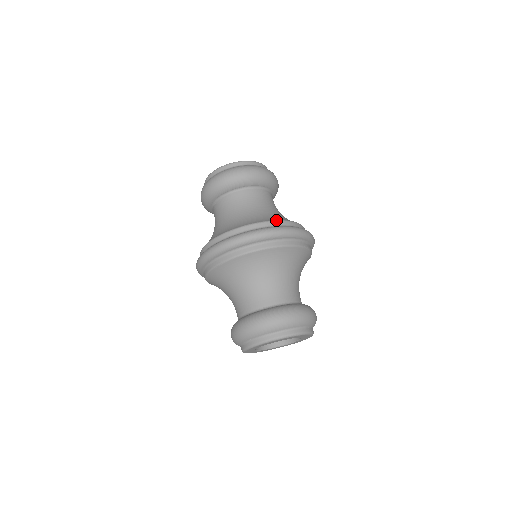
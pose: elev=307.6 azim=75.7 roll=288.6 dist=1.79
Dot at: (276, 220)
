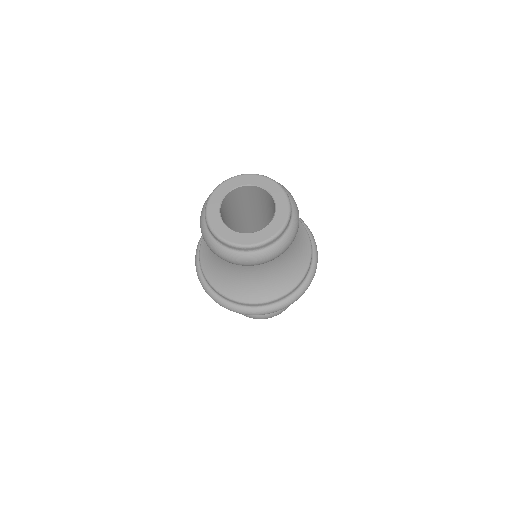
Dot at: (287, 294)
